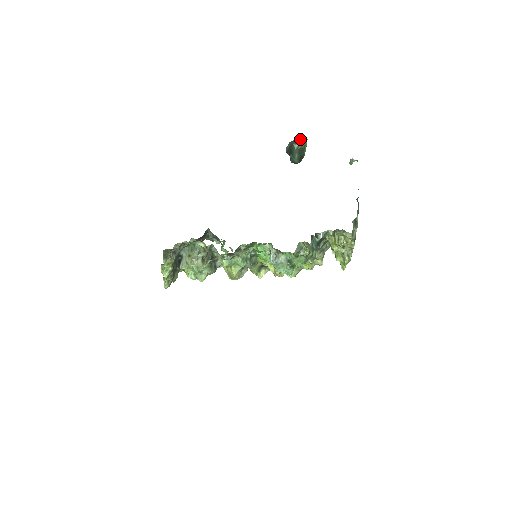
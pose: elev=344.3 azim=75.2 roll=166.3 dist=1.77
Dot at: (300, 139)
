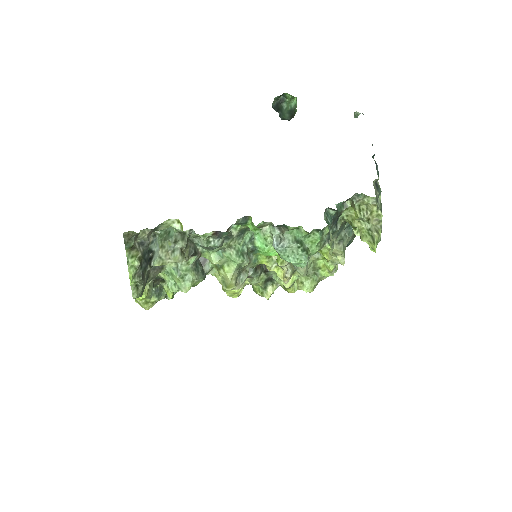
Dot at: (288, 94)
